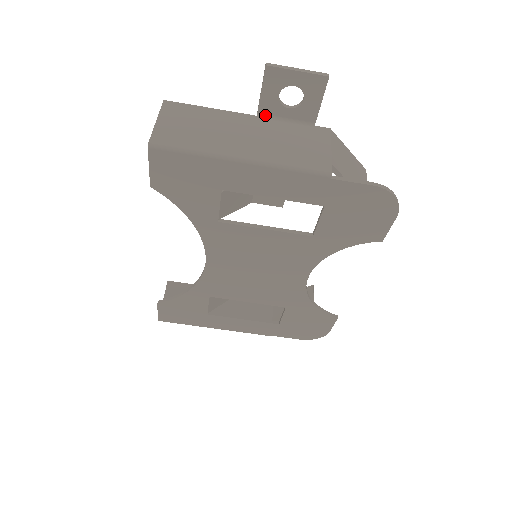
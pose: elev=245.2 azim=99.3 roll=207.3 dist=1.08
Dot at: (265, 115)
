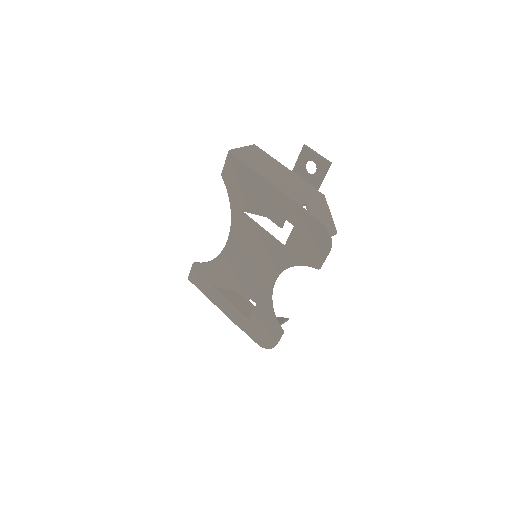
Dot at: (296, 173)
